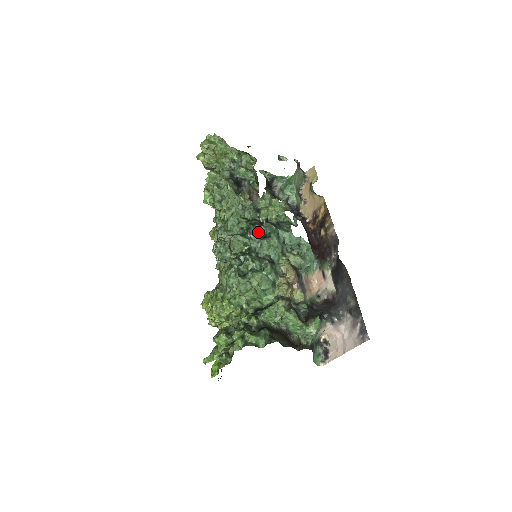
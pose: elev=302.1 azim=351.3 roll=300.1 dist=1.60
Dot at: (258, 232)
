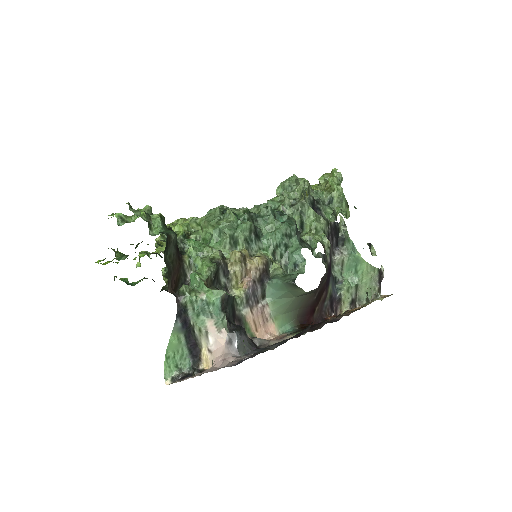
Dot at: (279, 215)
